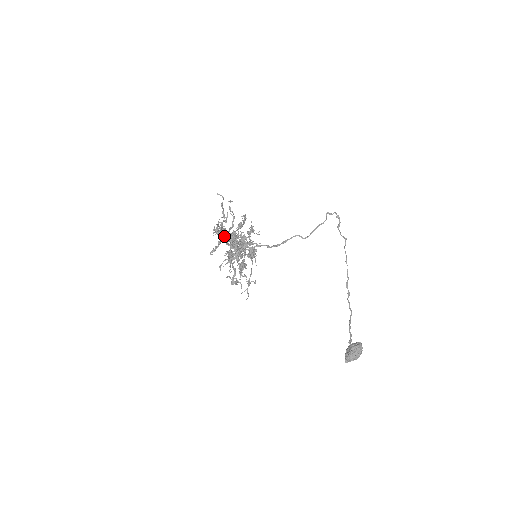
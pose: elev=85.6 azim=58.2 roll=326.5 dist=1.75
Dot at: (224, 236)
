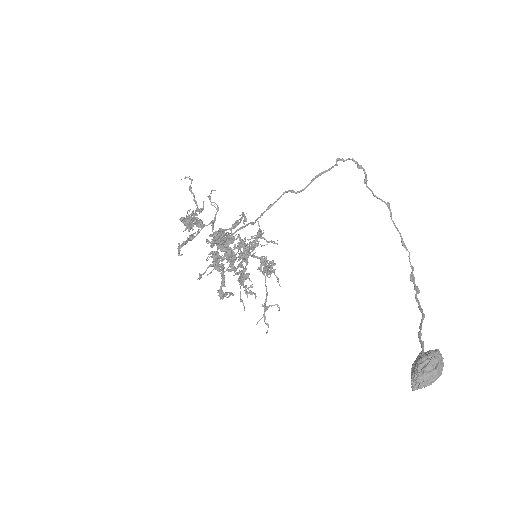
Dot at: (198, 229)
